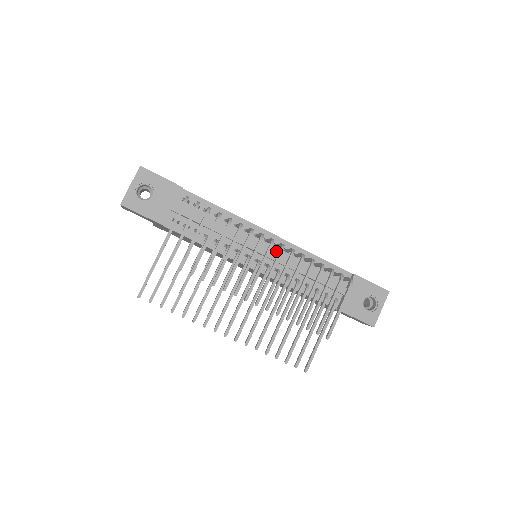
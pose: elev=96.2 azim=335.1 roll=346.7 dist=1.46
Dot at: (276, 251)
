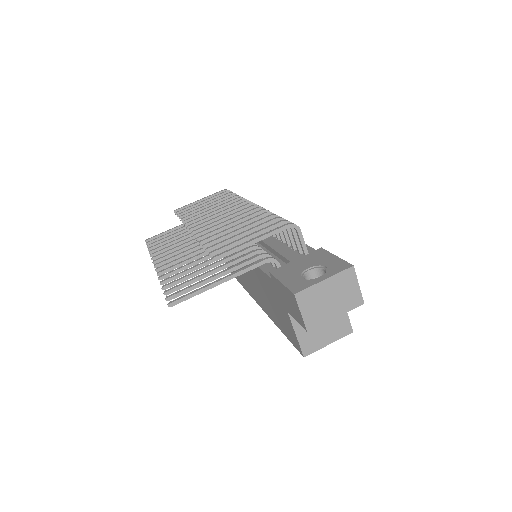
Dot at: occluded
